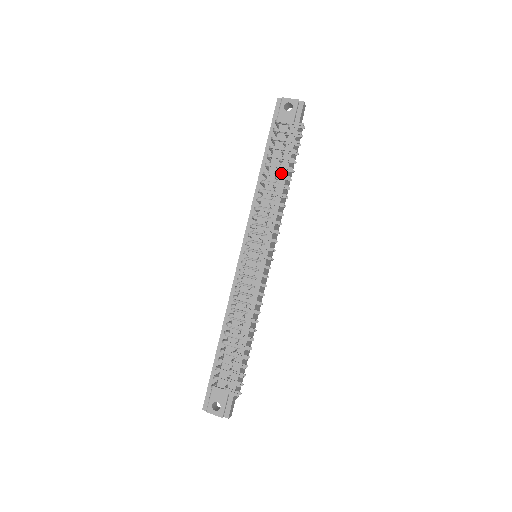
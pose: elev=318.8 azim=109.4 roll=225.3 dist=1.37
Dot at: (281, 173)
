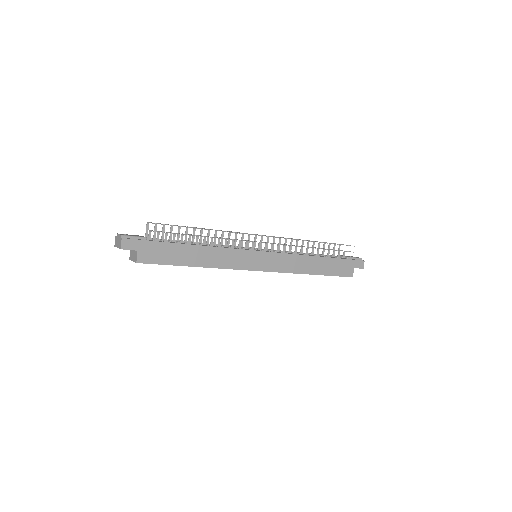
Dot at: occluded
